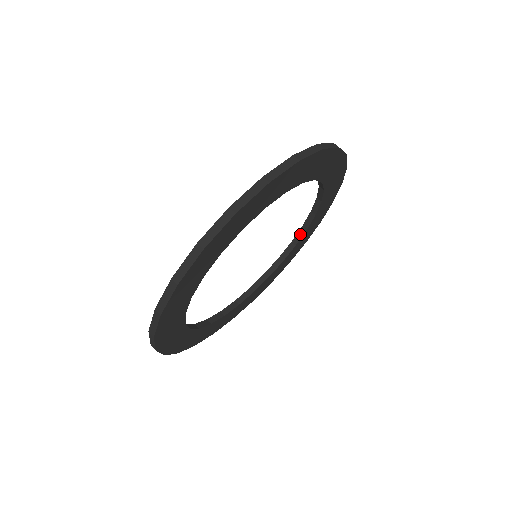
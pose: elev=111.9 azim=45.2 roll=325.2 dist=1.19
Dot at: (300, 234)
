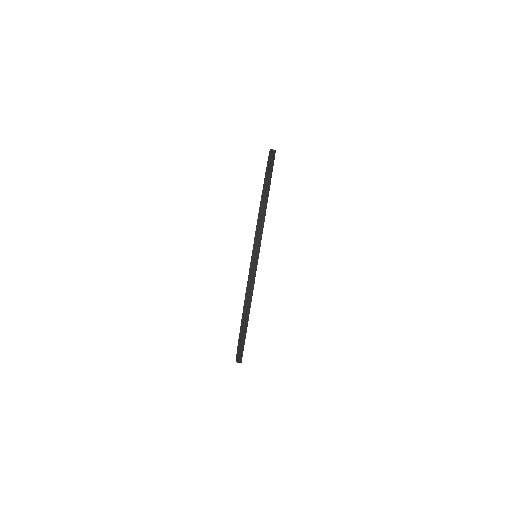
Dot at: occluded
